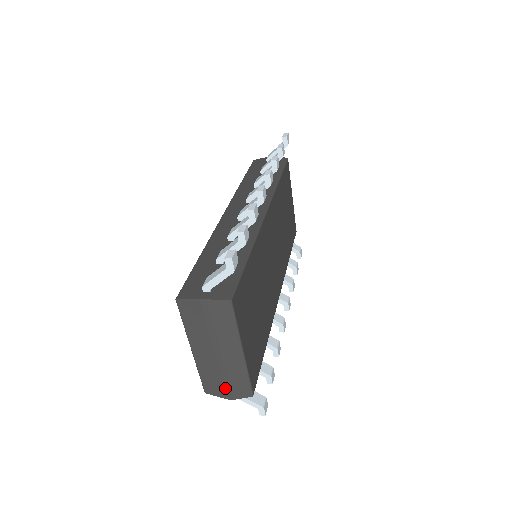
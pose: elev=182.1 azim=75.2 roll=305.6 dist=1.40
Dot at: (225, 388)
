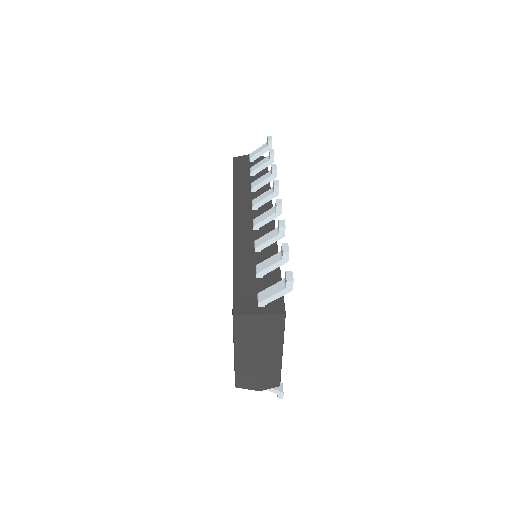
Dot at: (258, 382)
